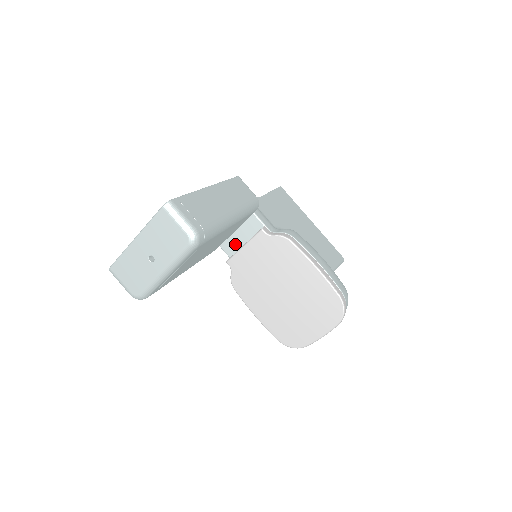
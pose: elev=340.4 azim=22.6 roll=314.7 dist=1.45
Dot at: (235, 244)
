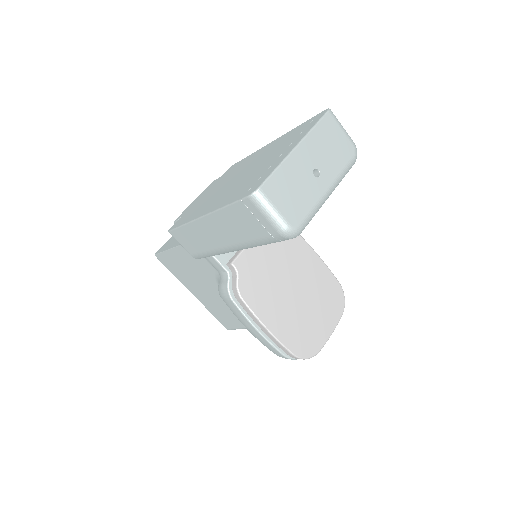
Dot at: occluded
